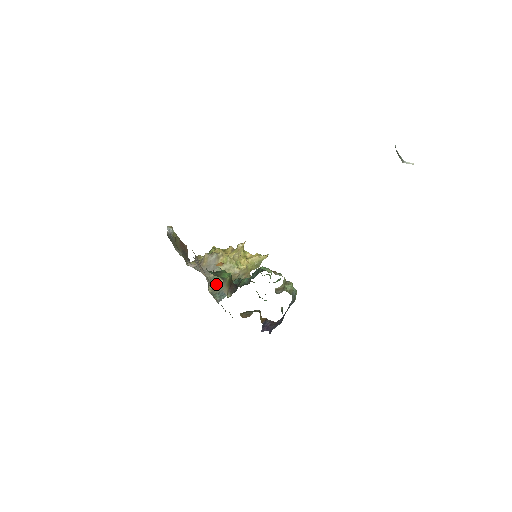
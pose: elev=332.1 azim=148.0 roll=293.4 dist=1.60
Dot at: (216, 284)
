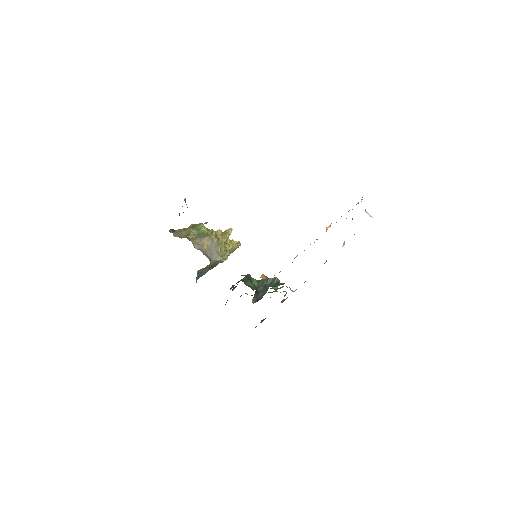
Dot at: occluded
